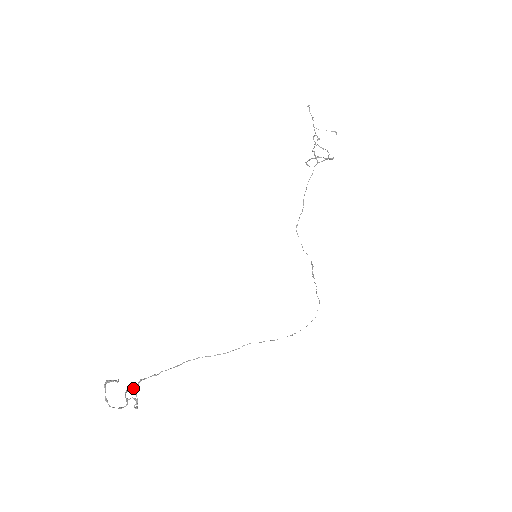
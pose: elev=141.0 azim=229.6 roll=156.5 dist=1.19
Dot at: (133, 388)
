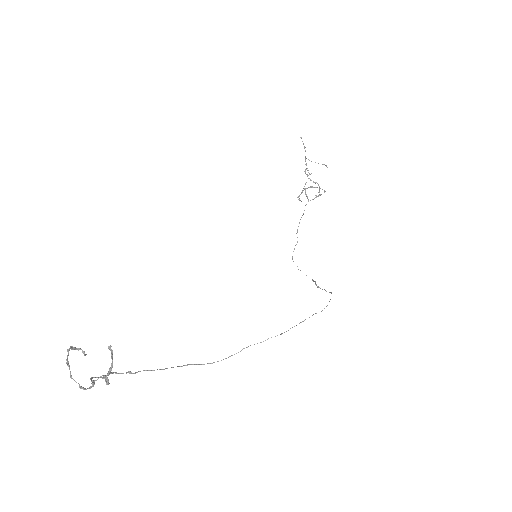
Dot at: (109, 347)
